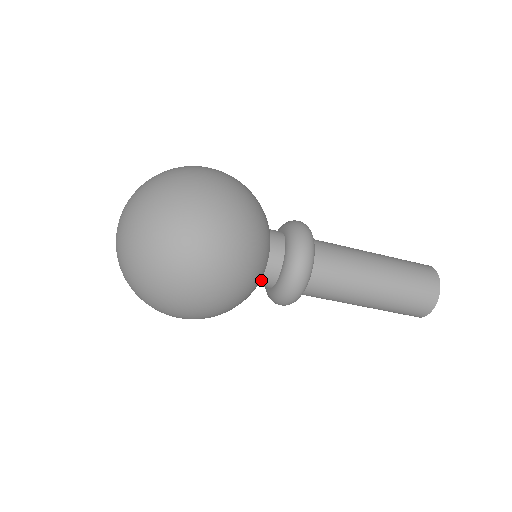
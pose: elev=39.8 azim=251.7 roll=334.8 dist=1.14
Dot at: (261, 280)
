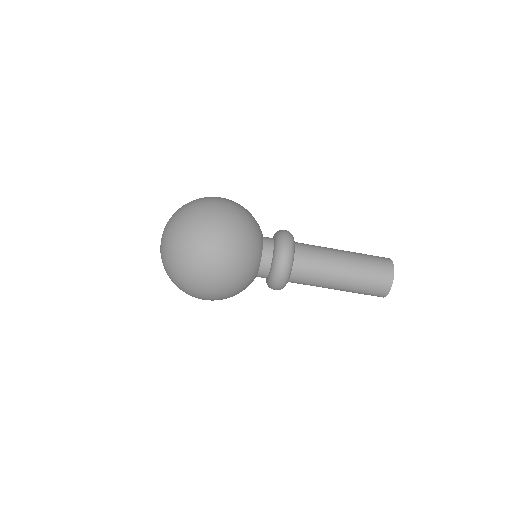
Dot at: (262, 254)
